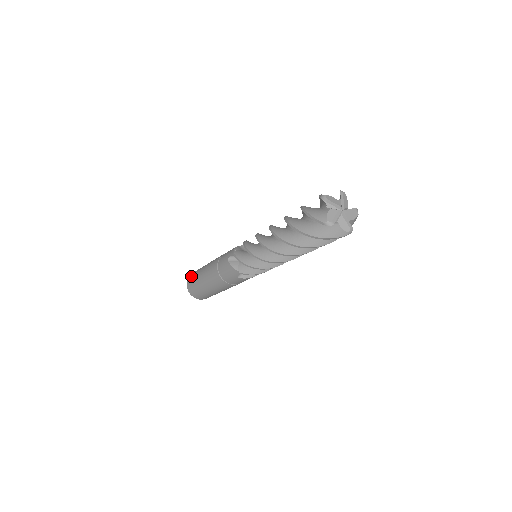
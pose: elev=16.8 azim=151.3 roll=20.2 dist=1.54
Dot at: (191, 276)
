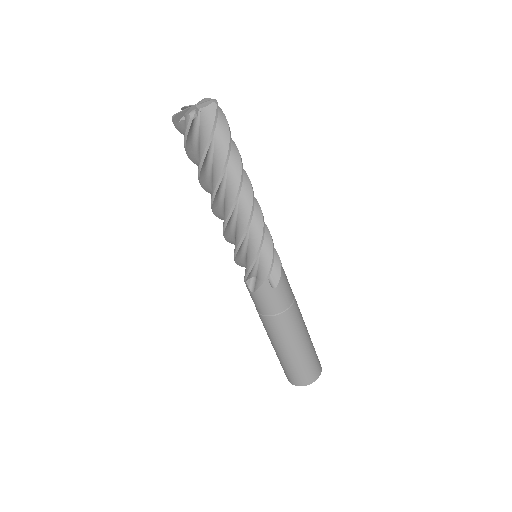
Dot at: occluded
